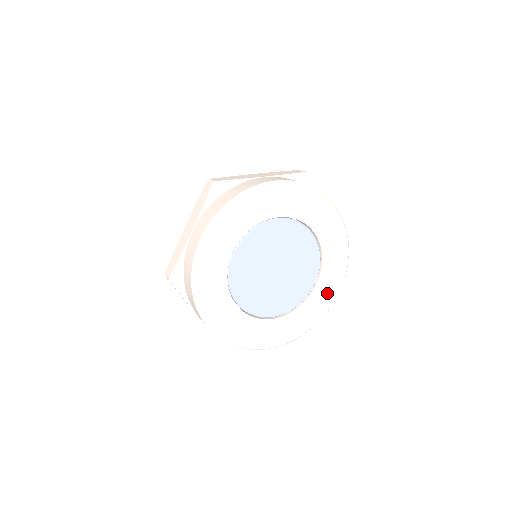
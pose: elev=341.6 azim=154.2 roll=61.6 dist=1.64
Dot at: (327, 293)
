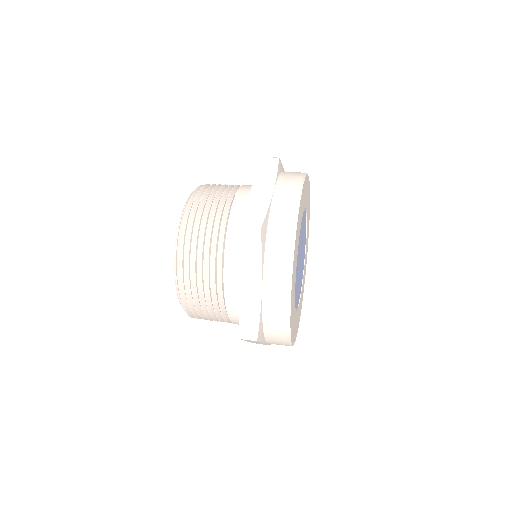
Dot at: (307, 244)
